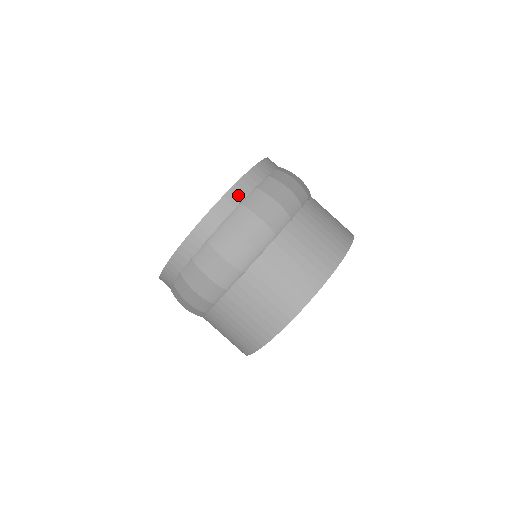
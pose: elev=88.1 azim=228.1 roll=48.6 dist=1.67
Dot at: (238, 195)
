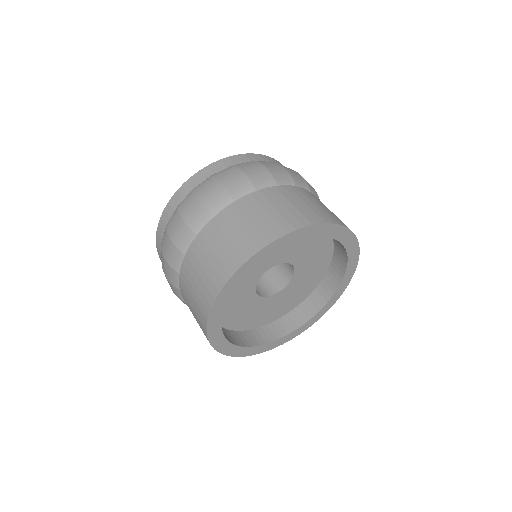
Dot at: (234, 161)
